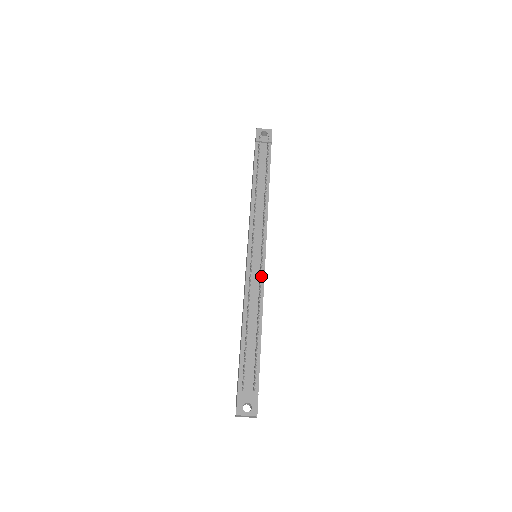
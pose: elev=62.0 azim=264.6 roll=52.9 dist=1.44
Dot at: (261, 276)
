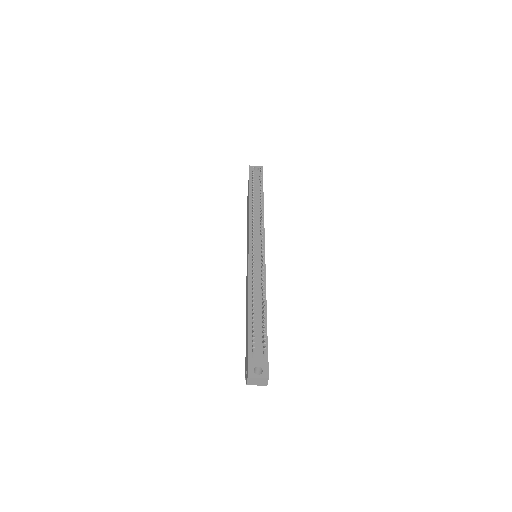
Dot at: (263, 263)
